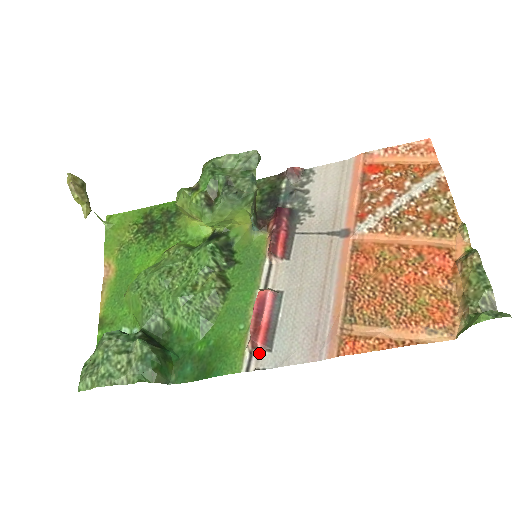
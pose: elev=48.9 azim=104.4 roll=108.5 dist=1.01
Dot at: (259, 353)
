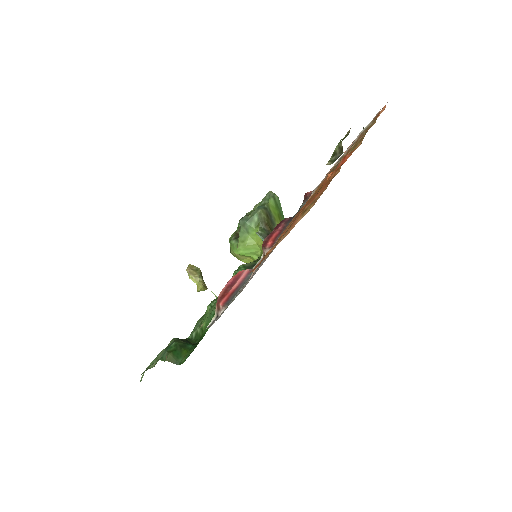
Dot at: occluded
